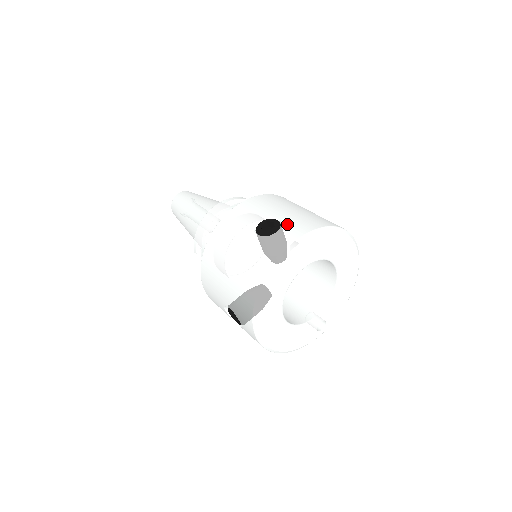
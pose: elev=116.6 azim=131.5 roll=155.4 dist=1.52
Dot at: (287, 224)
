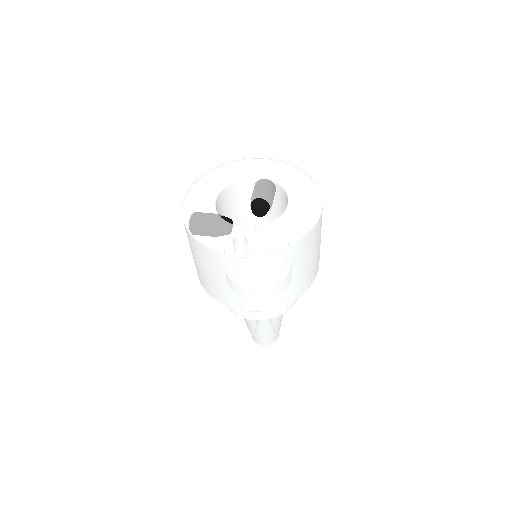
Dot at: occluded
